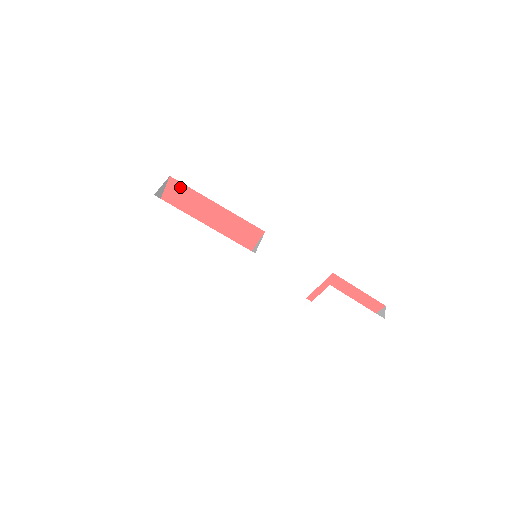
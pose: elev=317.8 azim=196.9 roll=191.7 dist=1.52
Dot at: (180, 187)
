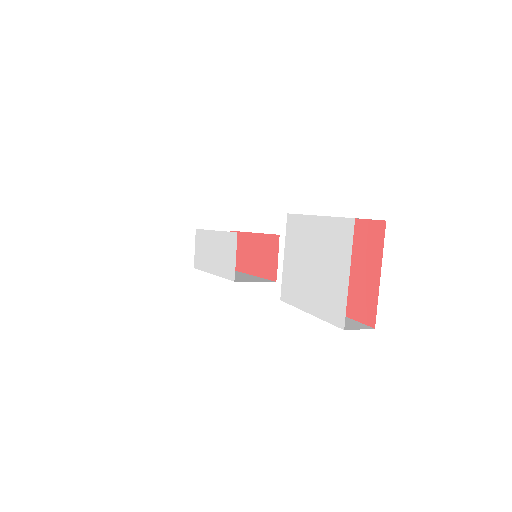
Dot at: occluded
